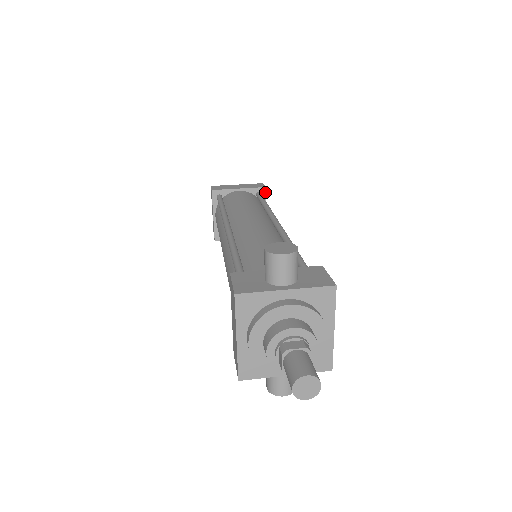
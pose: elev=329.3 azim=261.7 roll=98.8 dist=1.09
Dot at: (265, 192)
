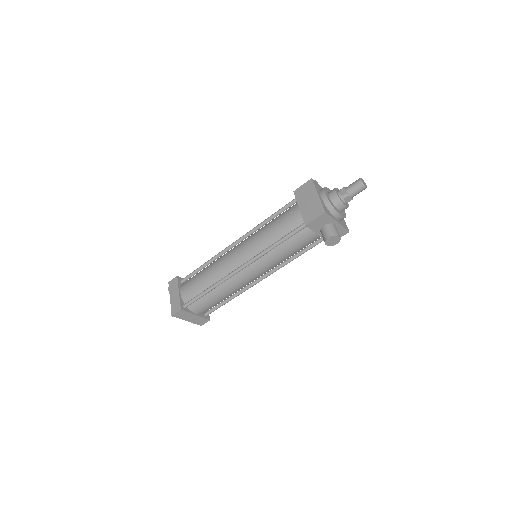
Dot at: occluded
